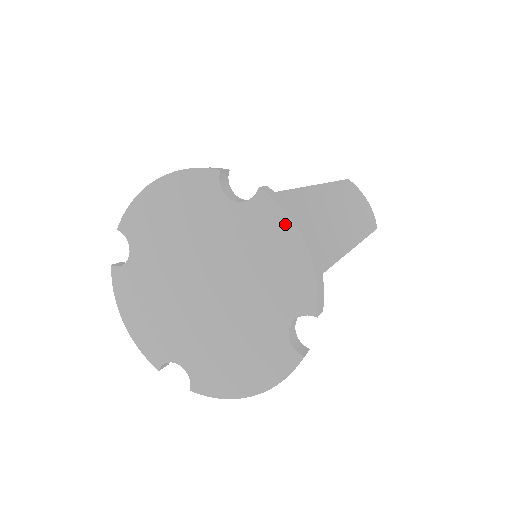
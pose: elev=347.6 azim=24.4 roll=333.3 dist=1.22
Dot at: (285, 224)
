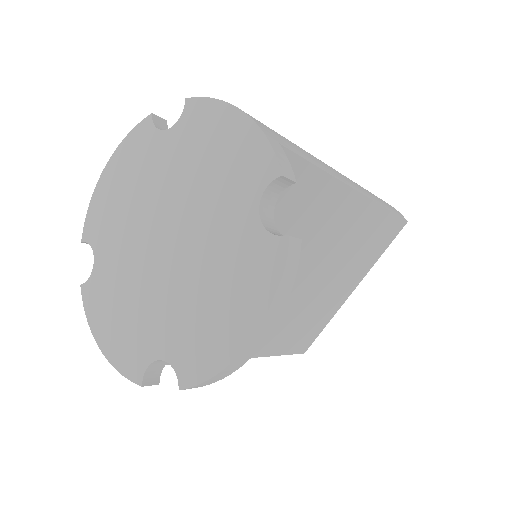
Dot at: (217, 109)
